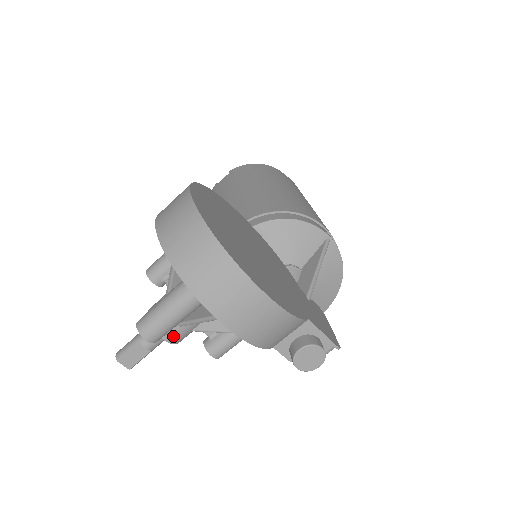
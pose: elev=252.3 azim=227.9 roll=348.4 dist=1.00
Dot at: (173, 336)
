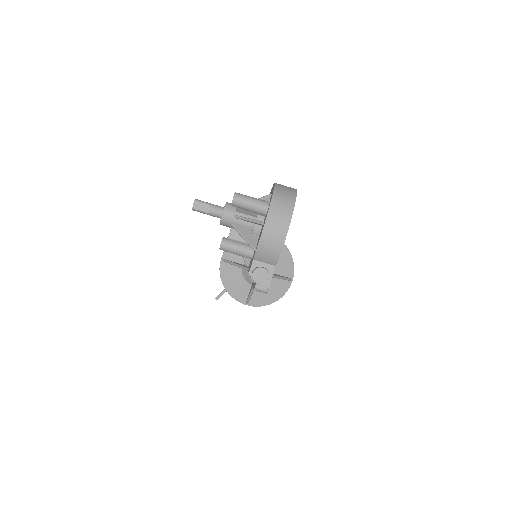
Dot at: (227, 216)
